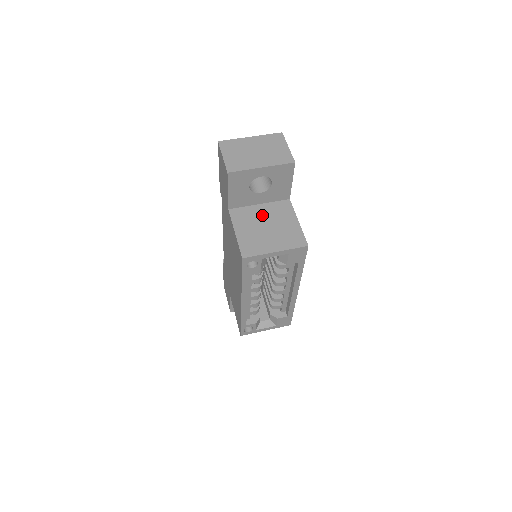
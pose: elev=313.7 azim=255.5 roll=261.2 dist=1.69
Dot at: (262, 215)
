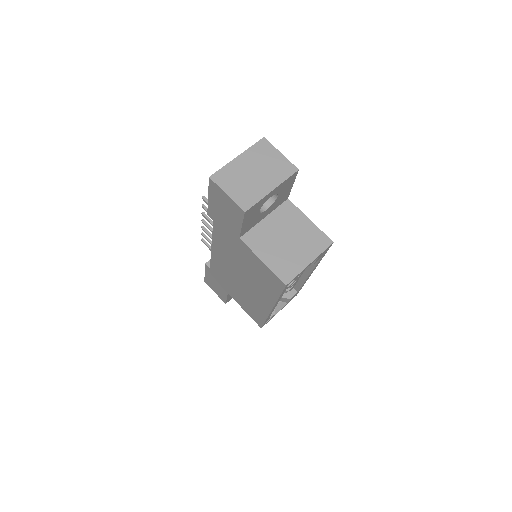
Dot at: (274, 229)
